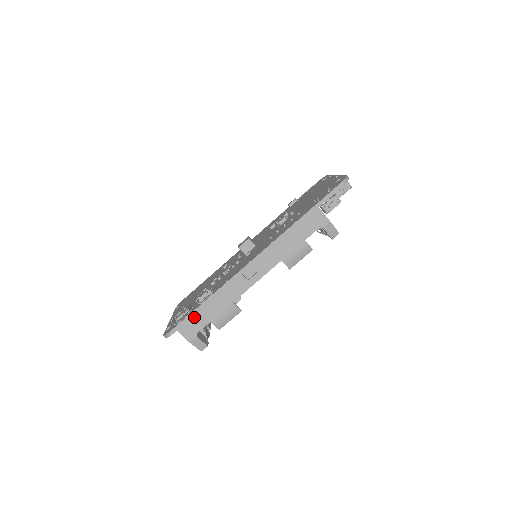
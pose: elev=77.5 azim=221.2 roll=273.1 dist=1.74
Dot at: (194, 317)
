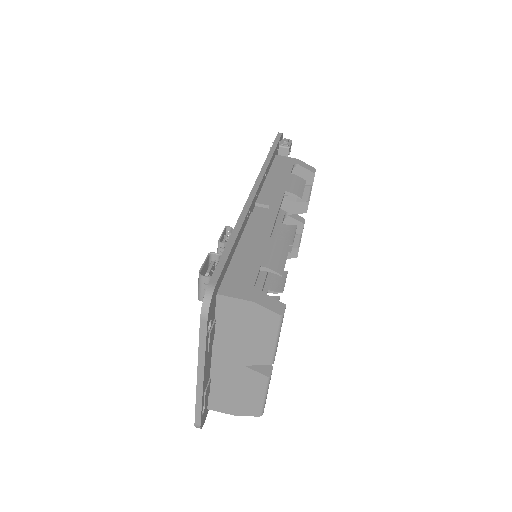
Dot at: (231, 270)
